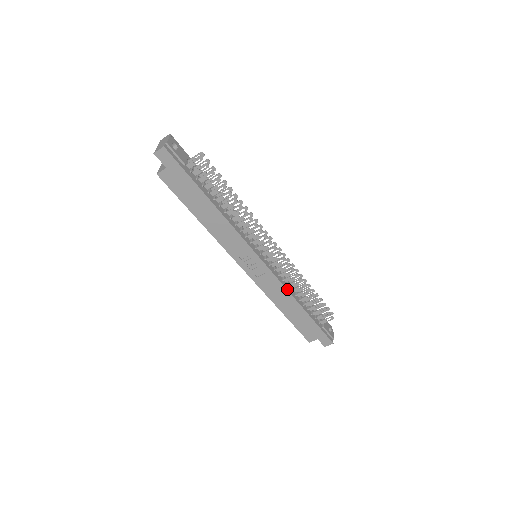
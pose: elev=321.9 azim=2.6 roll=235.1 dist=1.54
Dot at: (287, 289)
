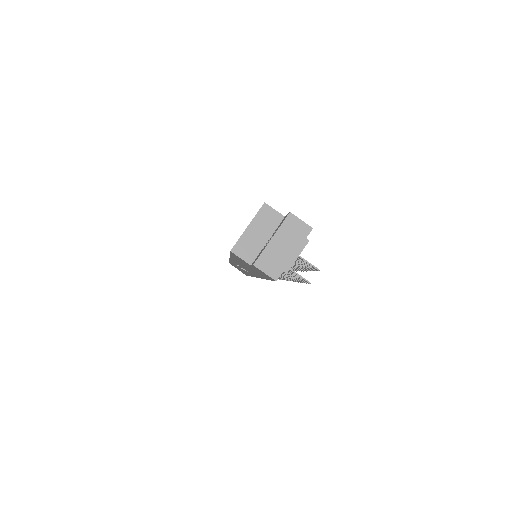
Dot at: occluded
